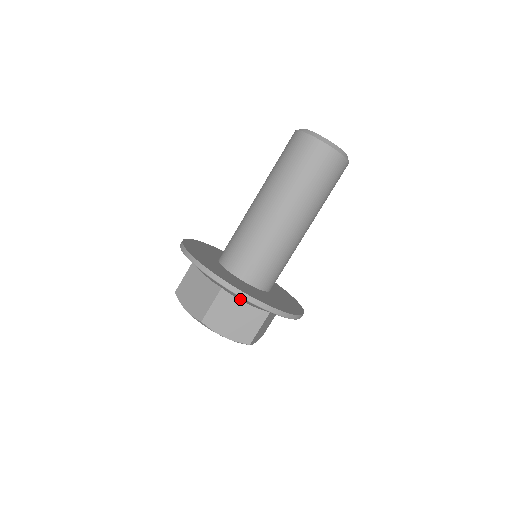
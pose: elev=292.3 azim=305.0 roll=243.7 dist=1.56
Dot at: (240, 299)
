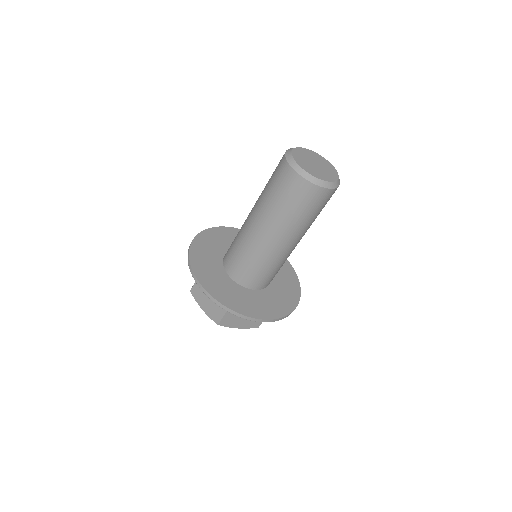
Dot at: occluded
